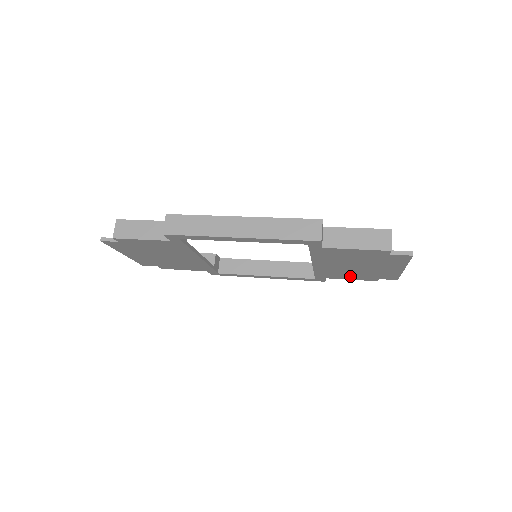
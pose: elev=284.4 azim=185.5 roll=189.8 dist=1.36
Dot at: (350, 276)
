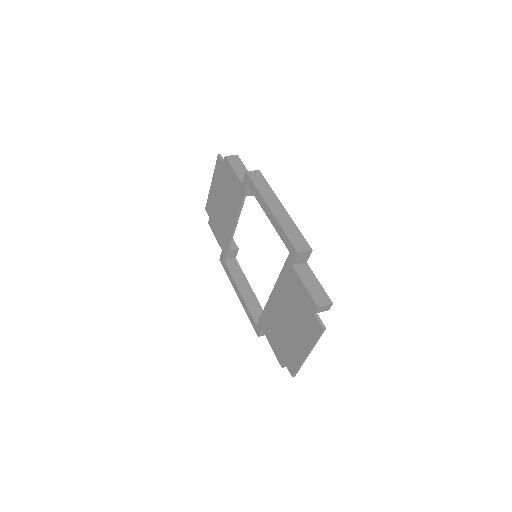
Dot at: (275, 339)
